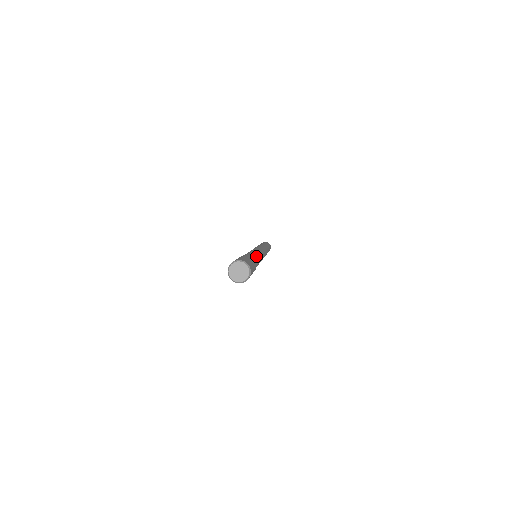
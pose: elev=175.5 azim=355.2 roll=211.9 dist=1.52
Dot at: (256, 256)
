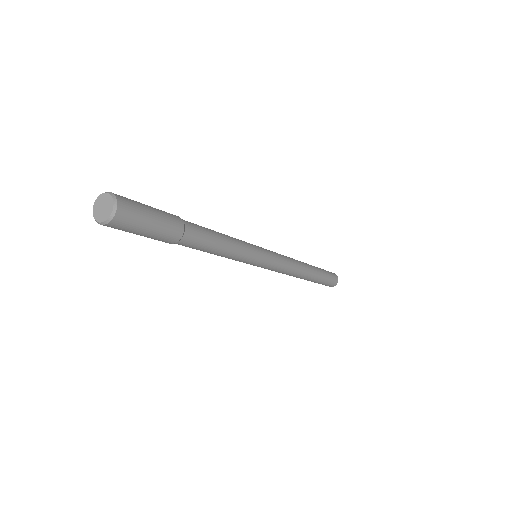
Dot at: (212, 232)
